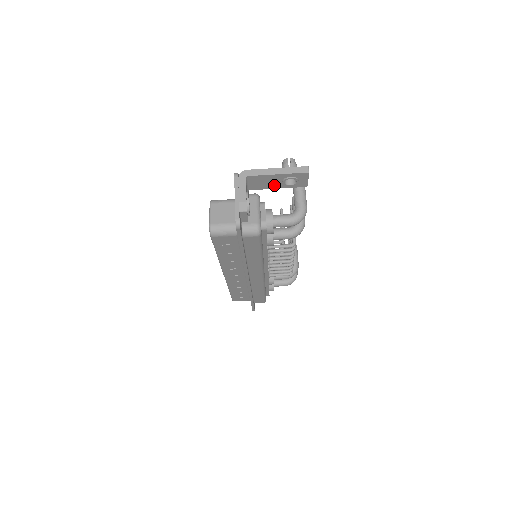
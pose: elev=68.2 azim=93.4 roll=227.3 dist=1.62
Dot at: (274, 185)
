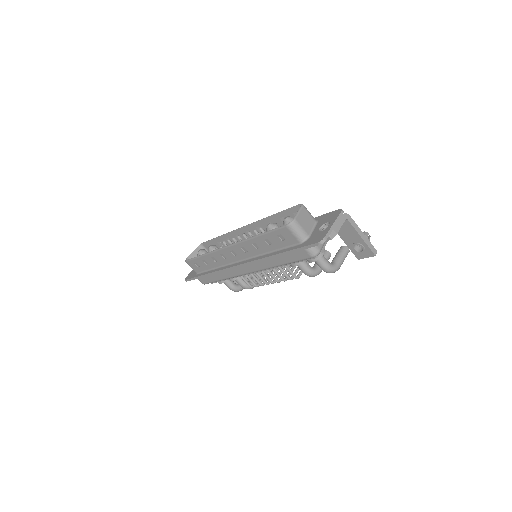
Dot at: (347, 239)
